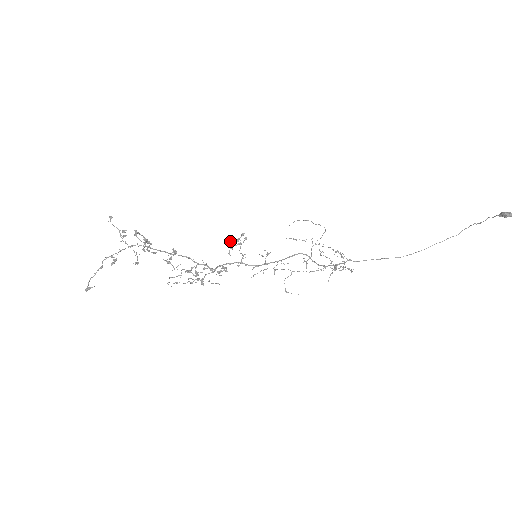
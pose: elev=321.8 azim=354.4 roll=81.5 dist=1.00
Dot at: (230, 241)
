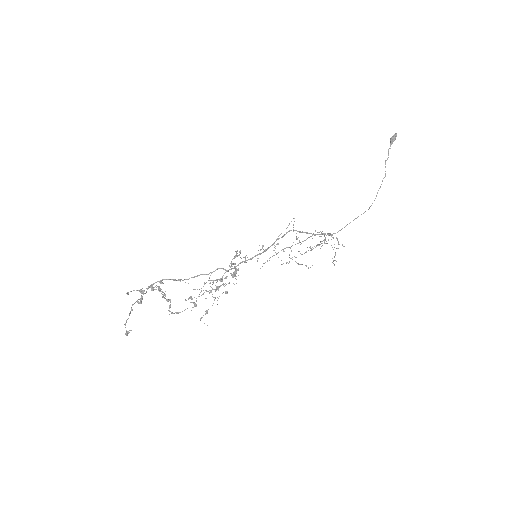
Dot at: (231, 263)
